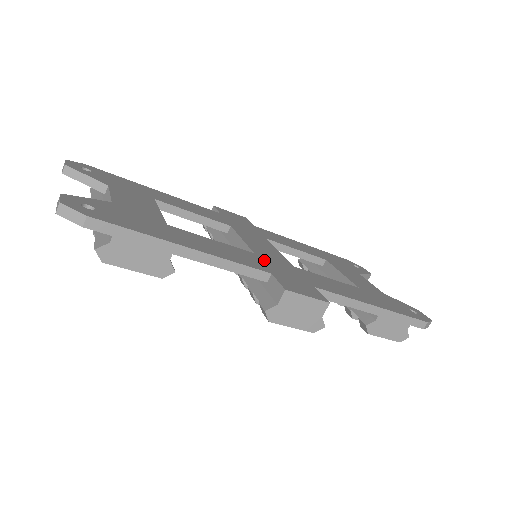
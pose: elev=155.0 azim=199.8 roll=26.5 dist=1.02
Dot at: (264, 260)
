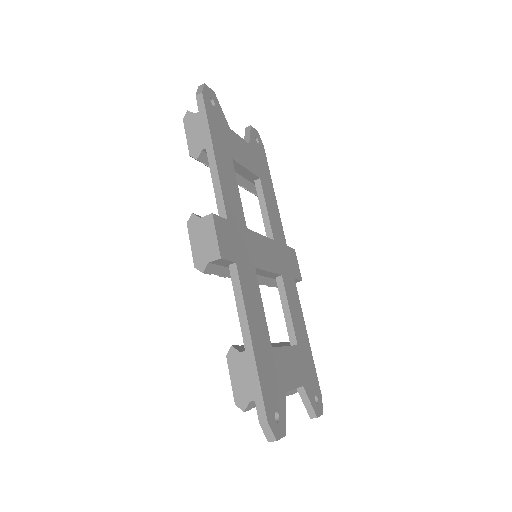
Dot at: (243, 231)
